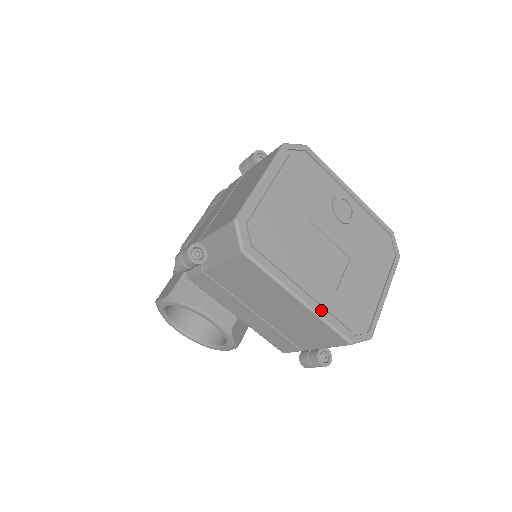
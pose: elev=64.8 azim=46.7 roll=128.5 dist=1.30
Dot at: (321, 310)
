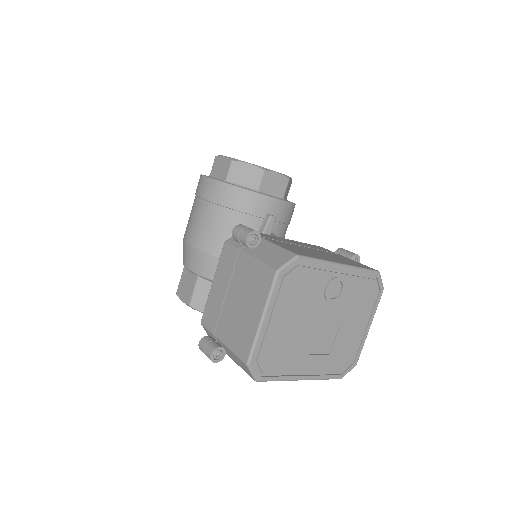
Dot at: (318, 376)
